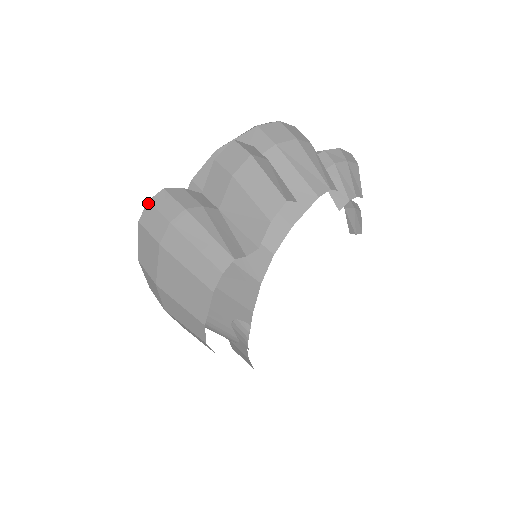
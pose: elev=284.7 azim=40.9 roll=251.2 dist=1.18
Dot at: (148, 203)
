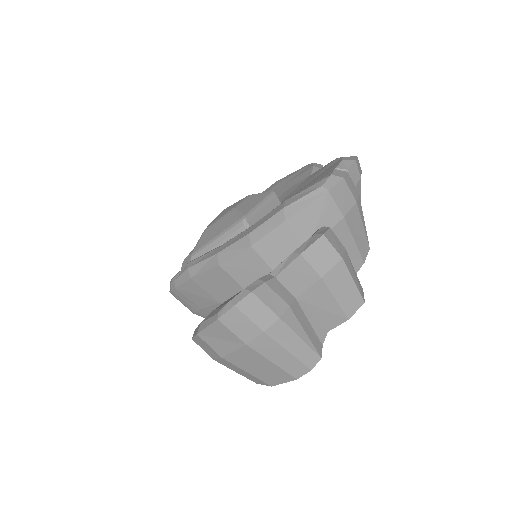
Dot at: (235, 308)
